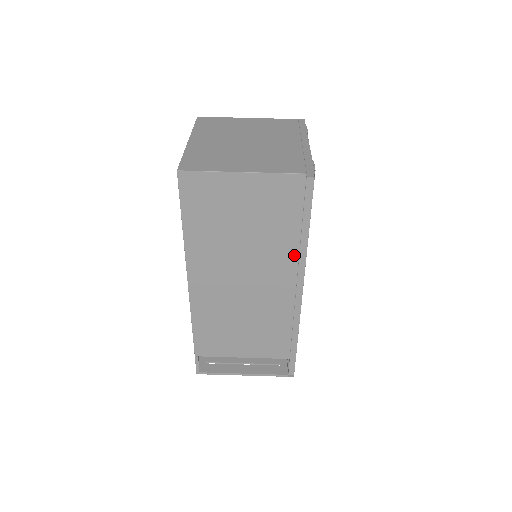
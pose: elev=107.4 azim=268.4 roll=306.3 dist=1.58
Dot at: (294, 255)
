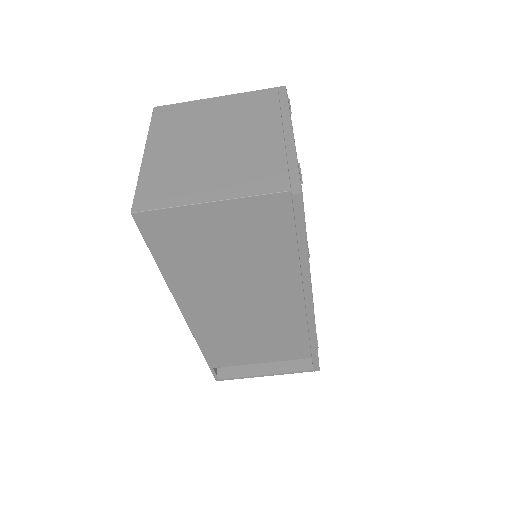
Dot at: (295, 271)
